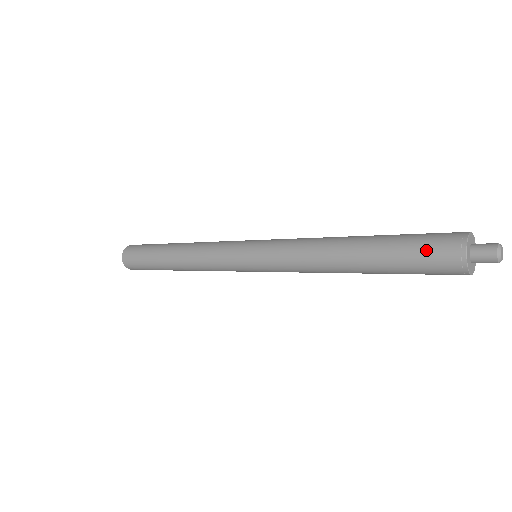
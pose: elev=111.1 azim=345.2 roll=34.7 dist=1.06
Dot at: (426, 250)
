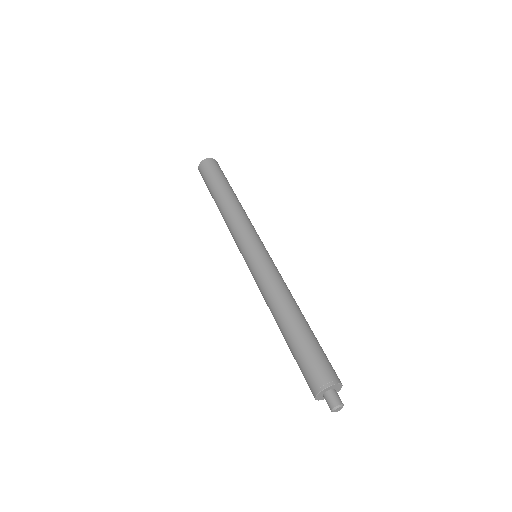
Dot at: (317, 363)
